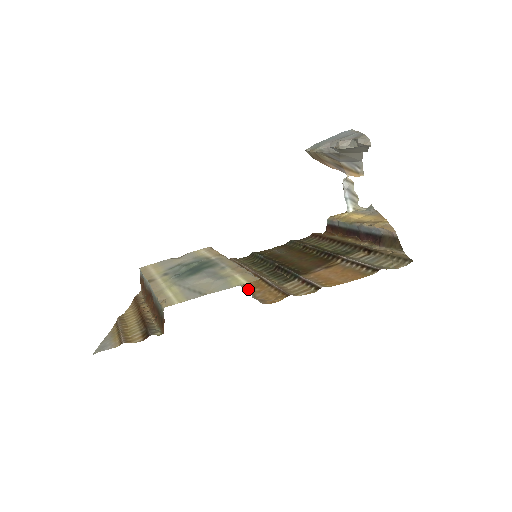
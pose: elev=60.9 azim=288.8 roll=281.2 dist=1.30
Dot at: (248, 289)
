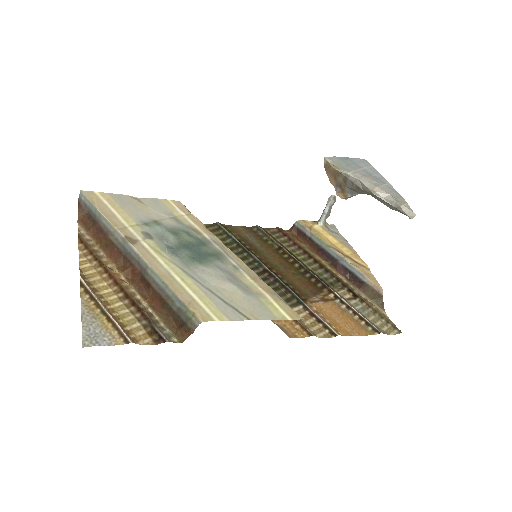
Dot at: occluded
